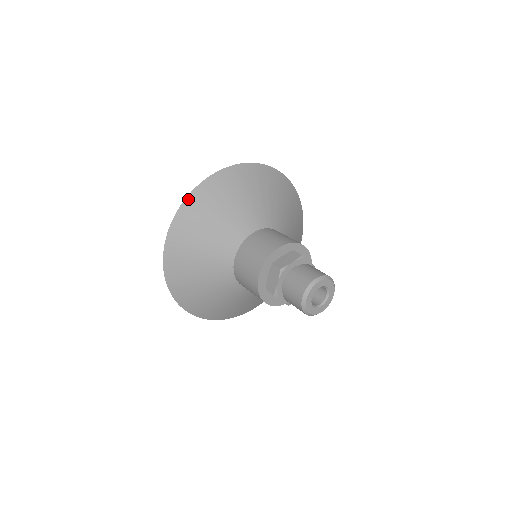
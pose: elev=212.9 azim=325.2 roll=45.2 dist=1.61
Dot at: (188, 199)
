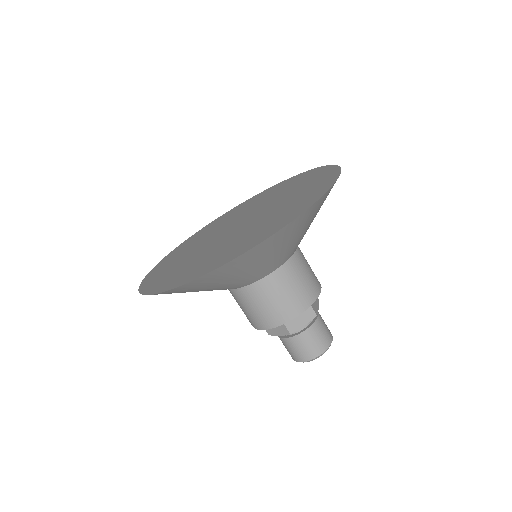
Dot at: (212, 272)
